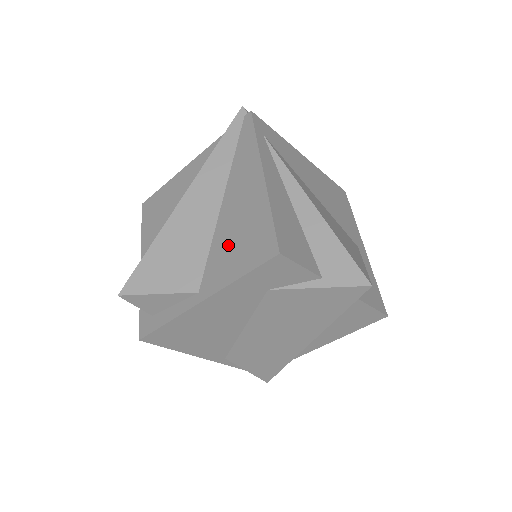
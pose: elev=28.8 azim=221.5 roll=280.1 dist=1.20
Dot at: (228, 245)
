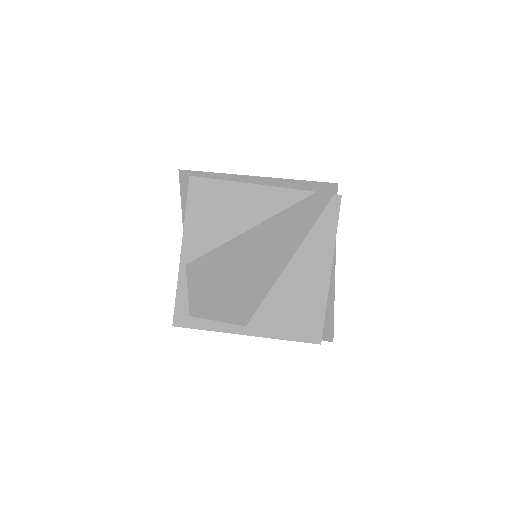
Dot at: (283, 308)
